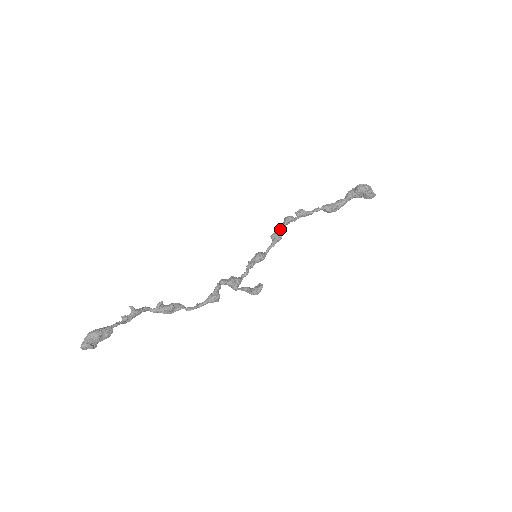
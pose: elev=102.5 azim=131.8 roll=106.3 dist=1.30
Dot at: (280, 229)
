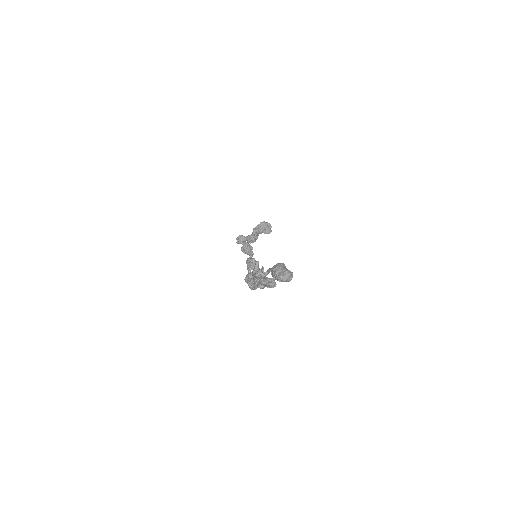
Dot at: (247, 243)
